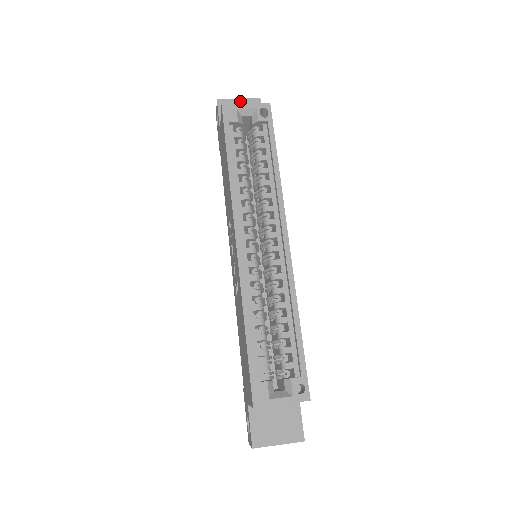
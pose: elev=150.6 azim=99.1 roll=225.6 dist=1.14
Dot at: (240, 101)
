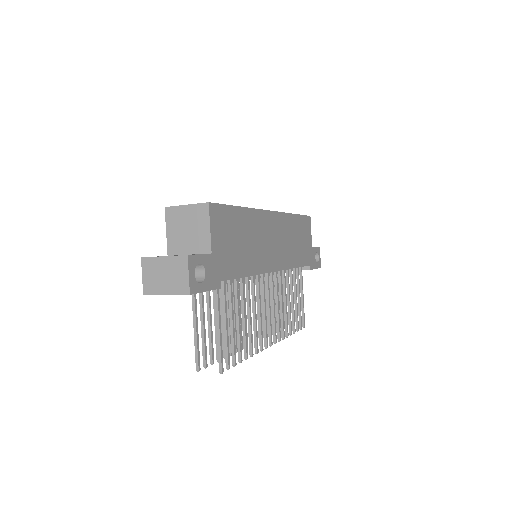
Dot at: occluded
